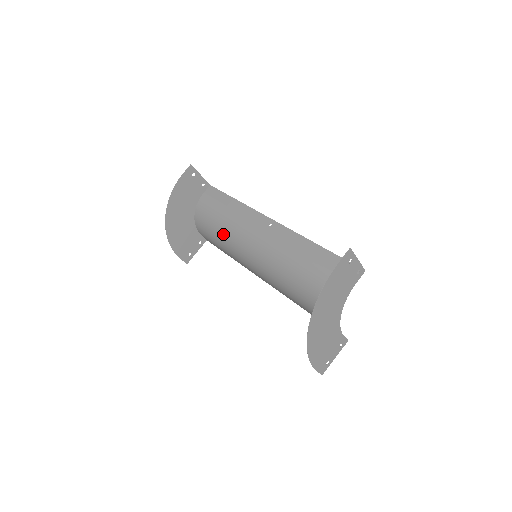
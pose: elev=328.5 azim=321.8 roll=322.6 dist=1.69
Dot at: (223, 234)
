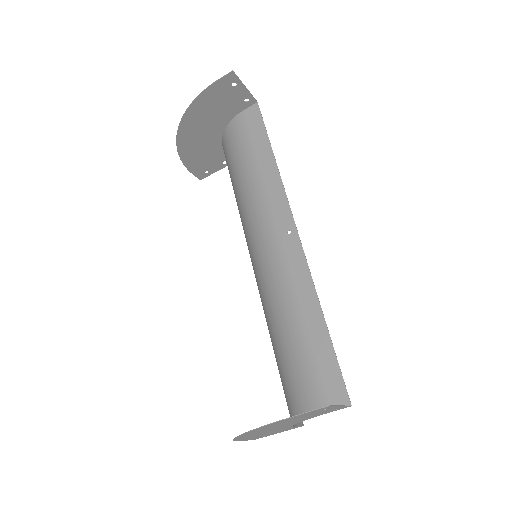
Dot at: (238, 191)
